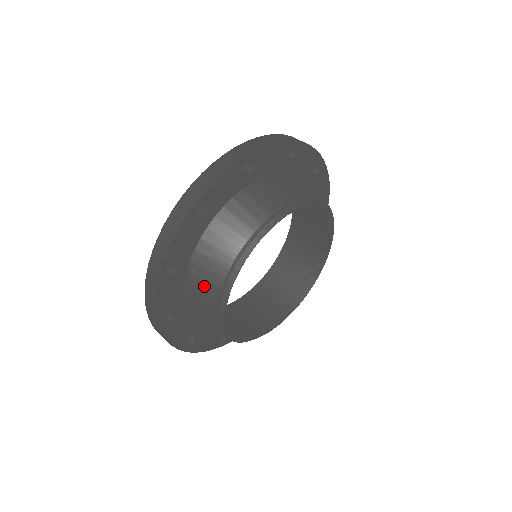
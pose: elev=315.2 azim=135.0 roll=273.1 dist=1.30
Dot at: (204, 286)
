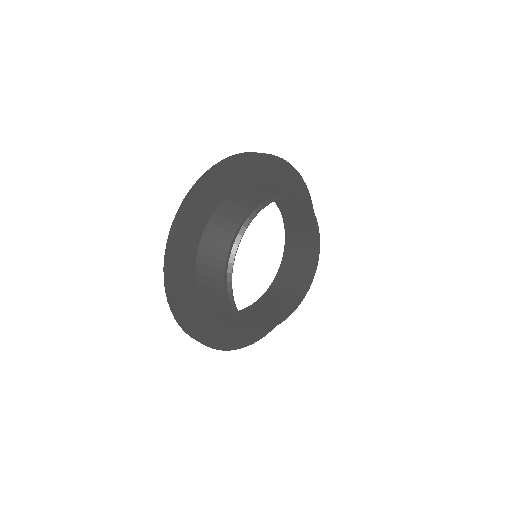
Dot at: (235, 209)
